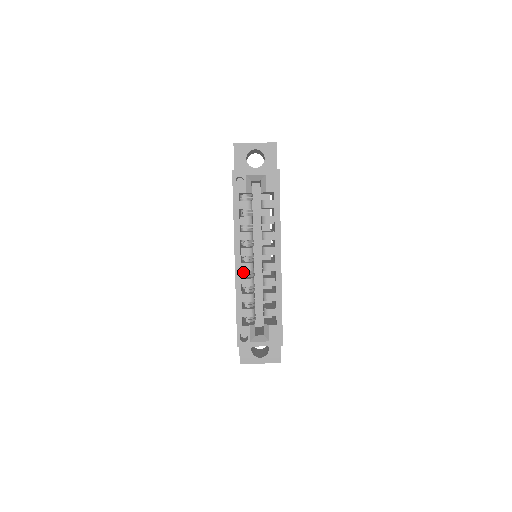
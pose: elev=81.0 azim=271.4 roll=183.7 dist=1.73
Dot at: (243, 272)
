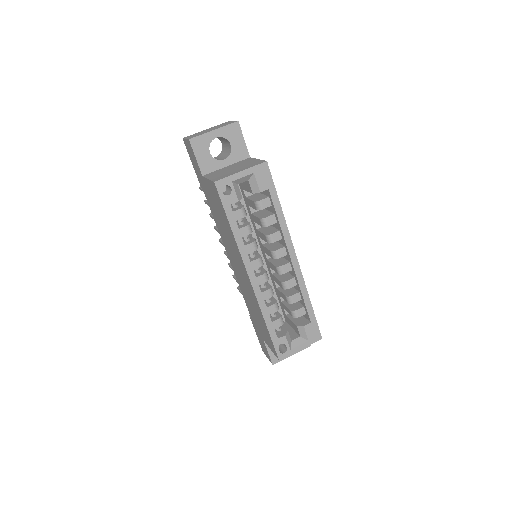
Dot at: occluded
